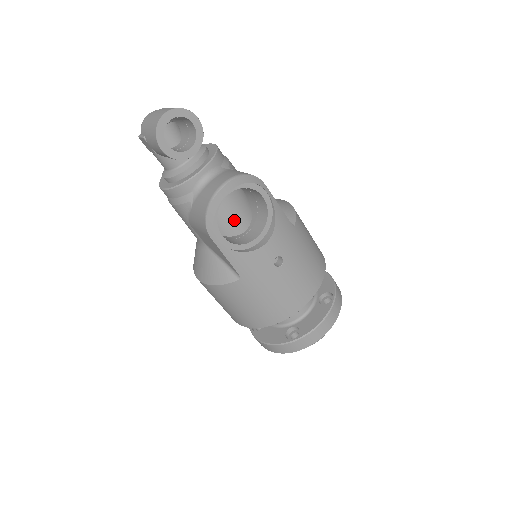
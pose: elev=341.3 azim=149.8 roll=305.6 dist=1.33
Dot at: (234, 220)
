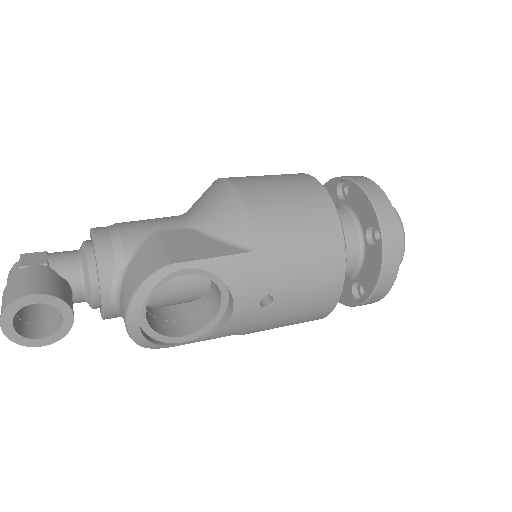
Dot at: (188, 289)
